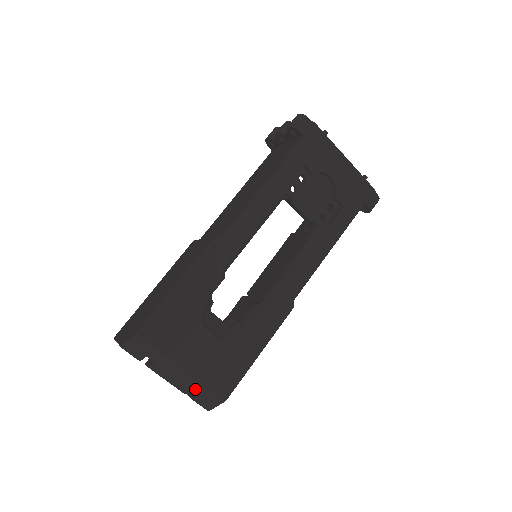
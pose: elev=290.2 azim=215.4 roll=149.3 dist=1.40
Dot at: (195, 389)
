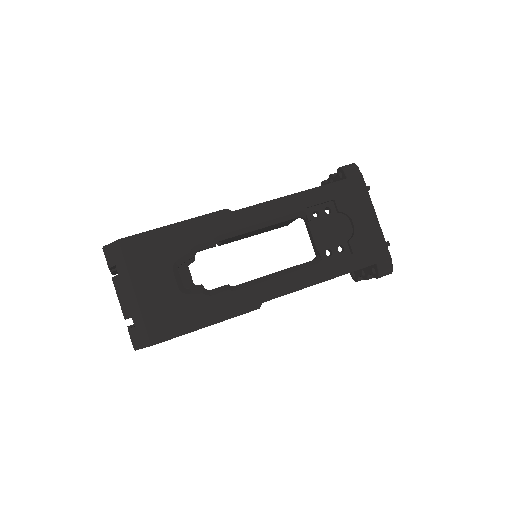
Dot at: (135, 319)
